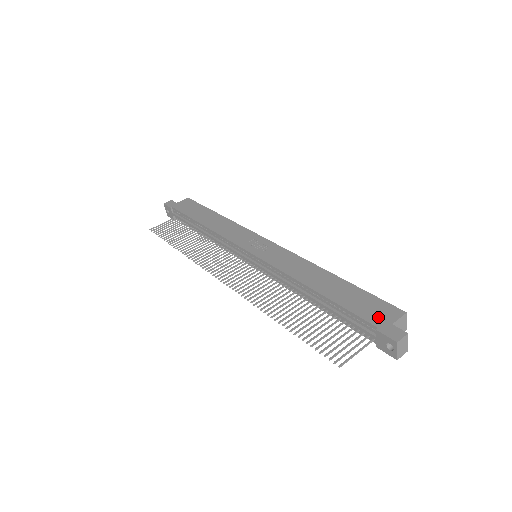
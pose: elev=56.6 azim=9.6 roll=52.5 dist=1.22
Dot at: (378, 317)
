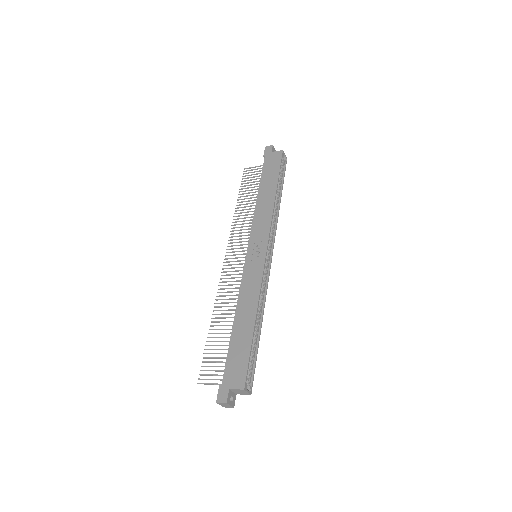
Dot at: (230, 377)
